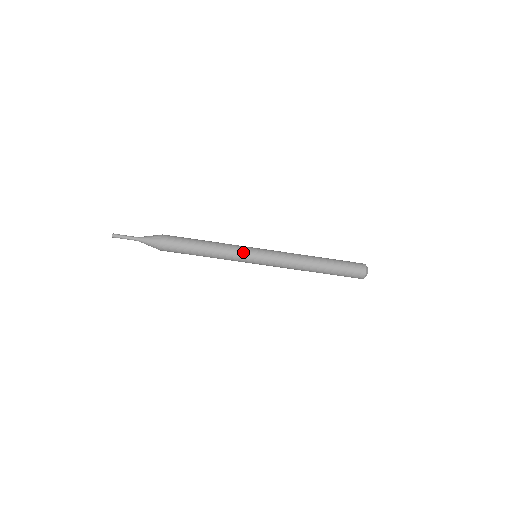
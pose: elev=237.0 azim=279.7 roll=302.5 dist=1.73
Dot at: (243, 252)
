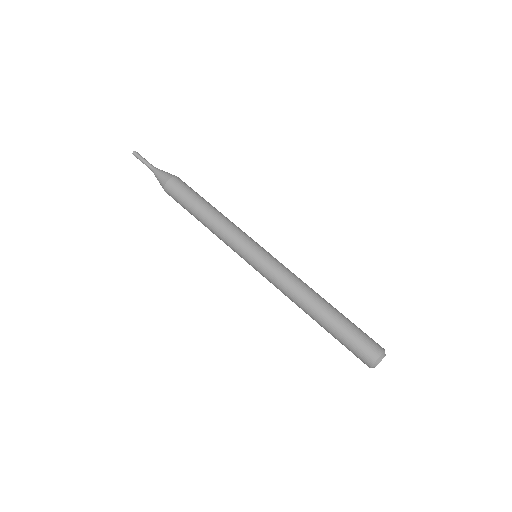
Dot at: occluded
